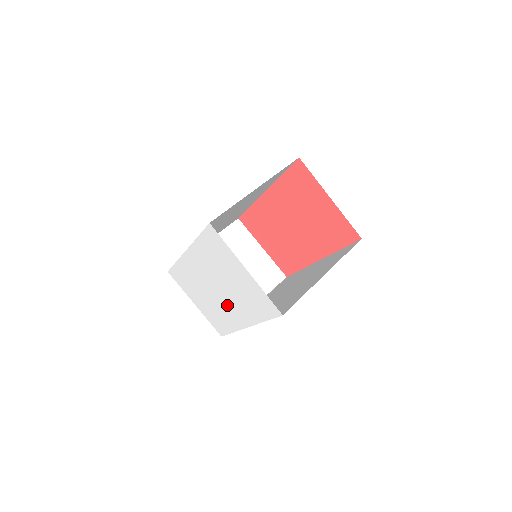
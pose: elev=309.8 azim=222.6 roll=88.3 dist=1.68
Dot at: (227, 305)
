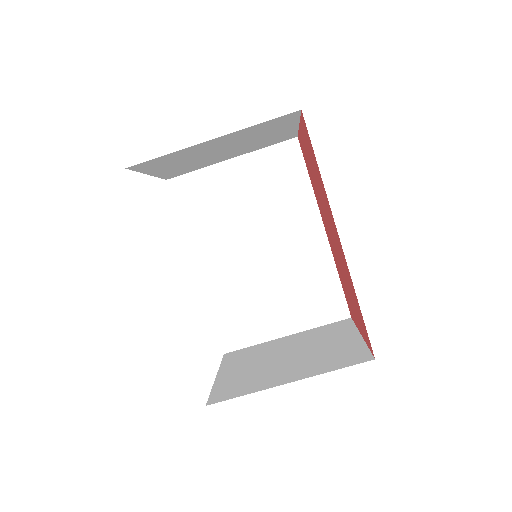
Dot at: occluded
